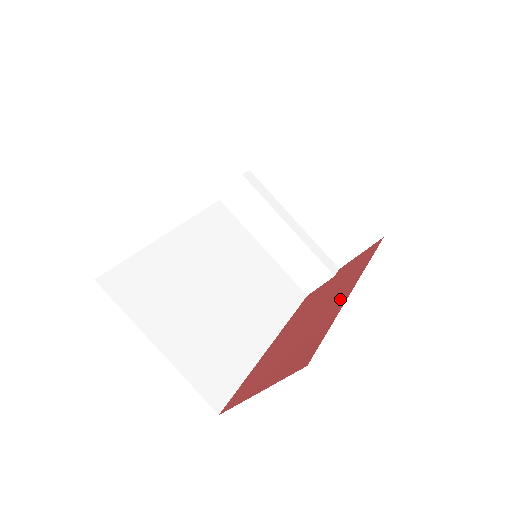
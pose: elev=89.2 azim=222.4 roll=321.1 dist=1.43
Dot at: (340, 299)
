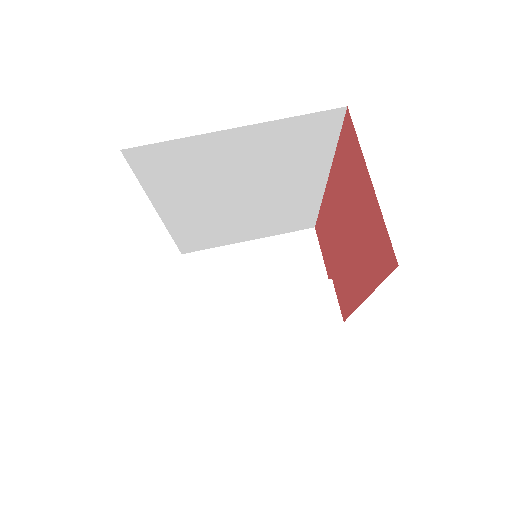
Dot at: (331, 190)
